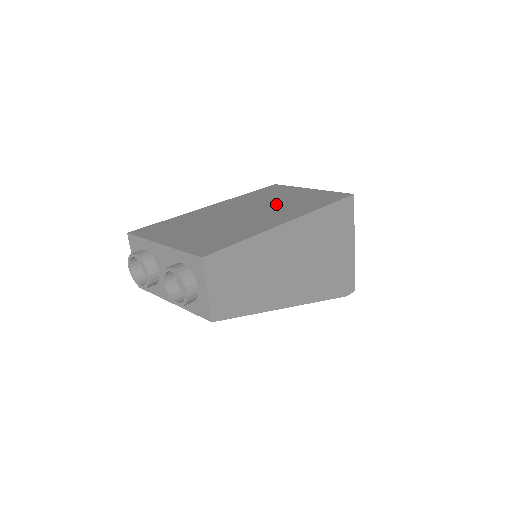
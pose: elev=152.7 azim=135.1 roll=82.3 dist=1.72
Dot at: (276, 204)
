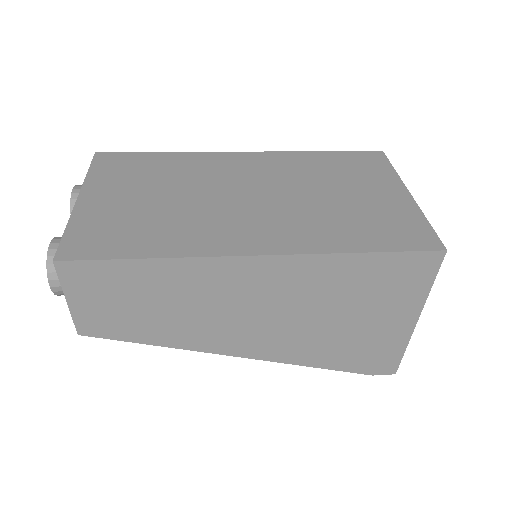
Dot at: (307, 200)
